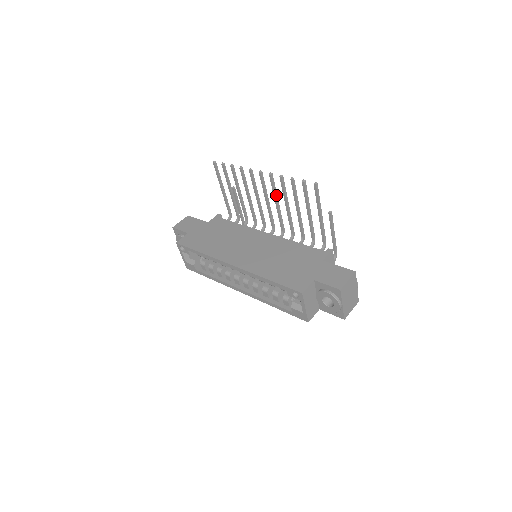
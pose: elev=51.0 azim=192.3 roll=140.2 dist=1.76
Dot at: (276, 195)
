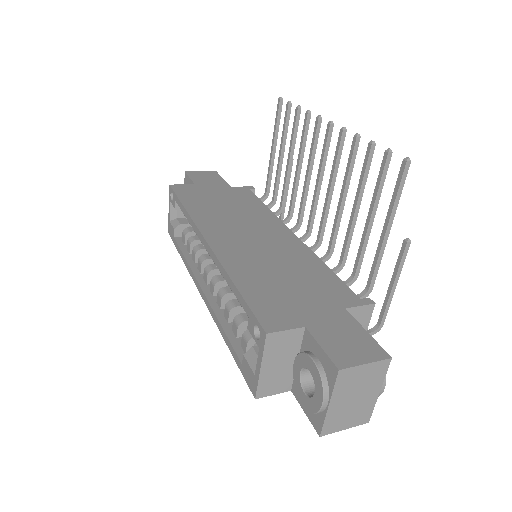
Dot at: (335, 173)
